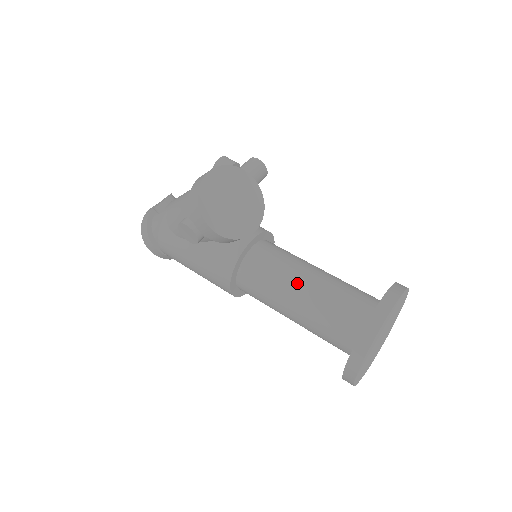
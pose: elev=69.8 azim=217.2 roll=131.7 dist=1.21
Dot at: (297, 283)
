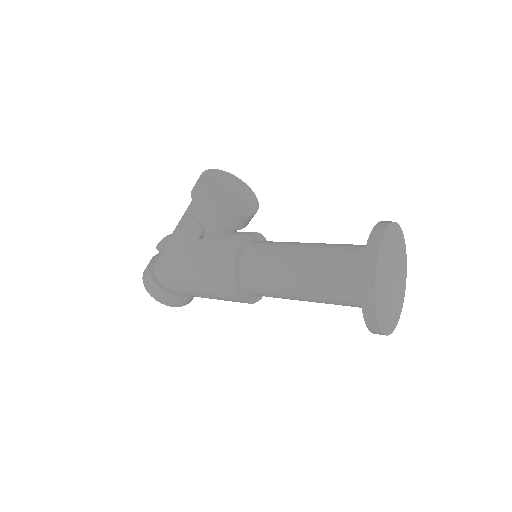
Dot at: (298, 248)
